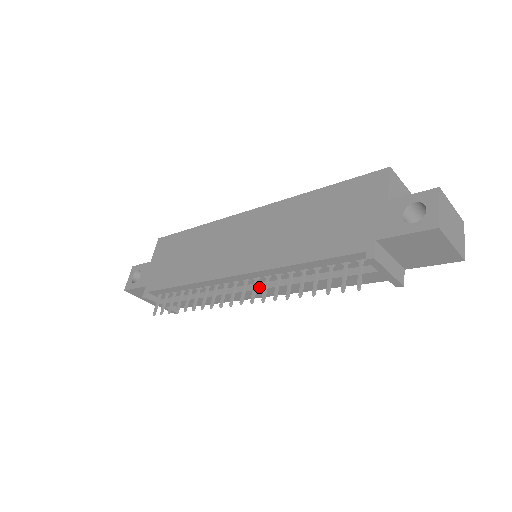
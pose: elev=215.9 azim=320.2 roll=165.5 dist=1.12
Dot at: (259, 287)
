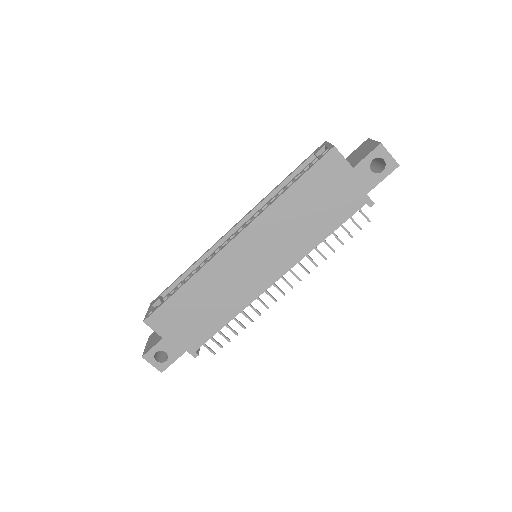
Dot at: occluded
